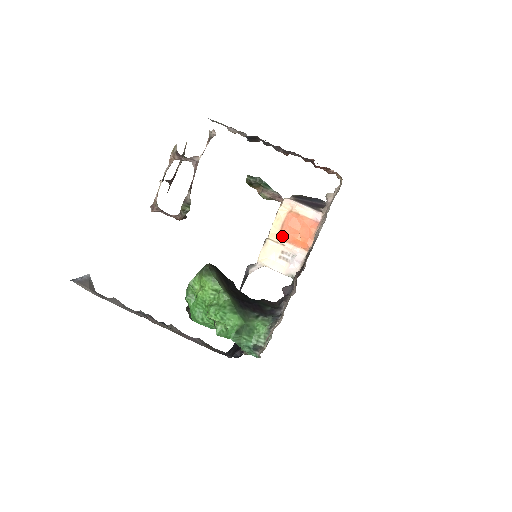
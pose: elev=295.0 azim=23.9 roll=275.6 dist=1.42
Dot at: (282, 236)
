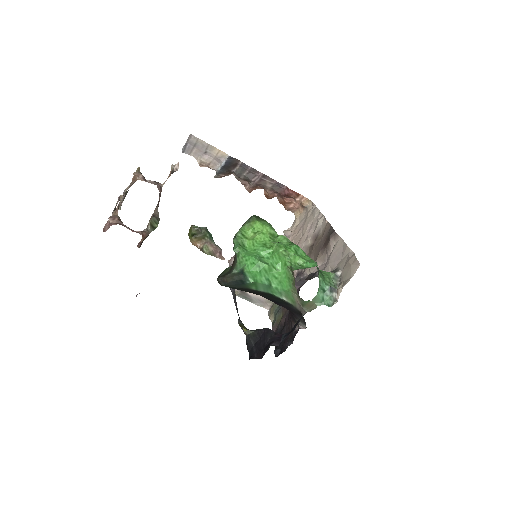
Dot at: occluded
